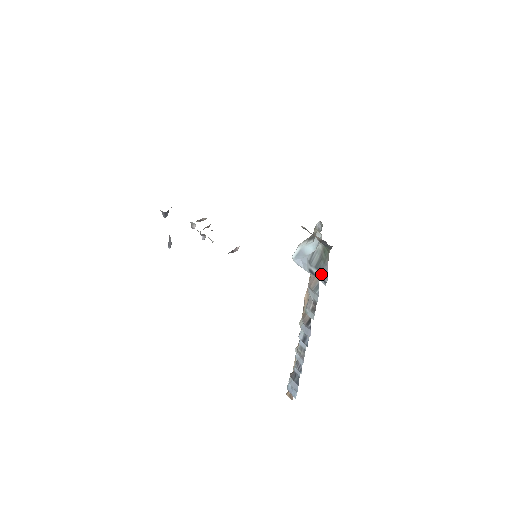
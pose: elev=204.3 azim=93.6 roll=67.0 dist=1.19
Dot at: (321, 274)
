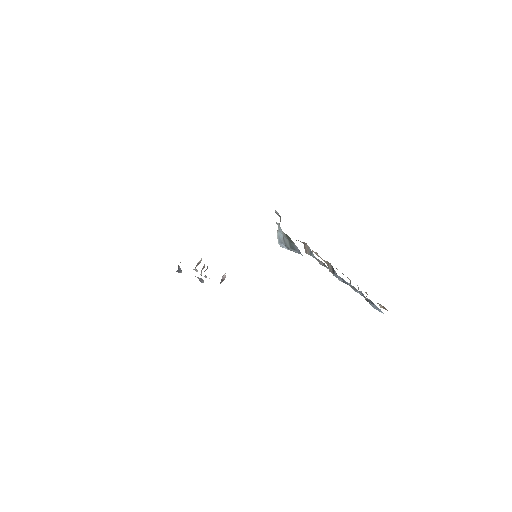
Dot at: (297, 252)
